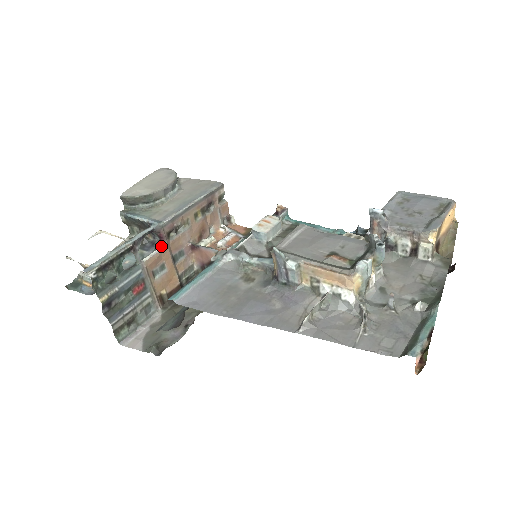
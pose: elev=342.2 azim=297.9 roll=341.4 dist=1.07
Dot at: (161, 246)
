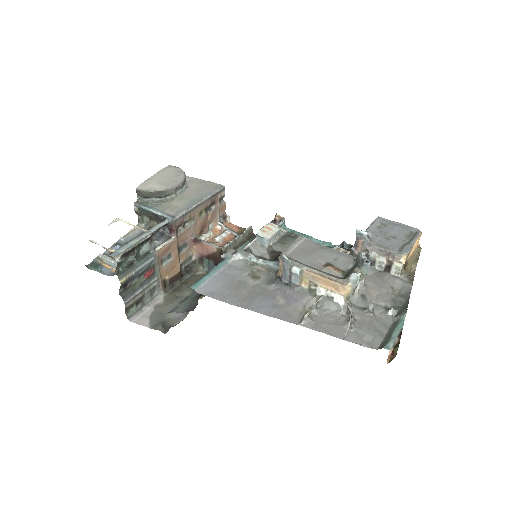
Dot at: (170, 237)
